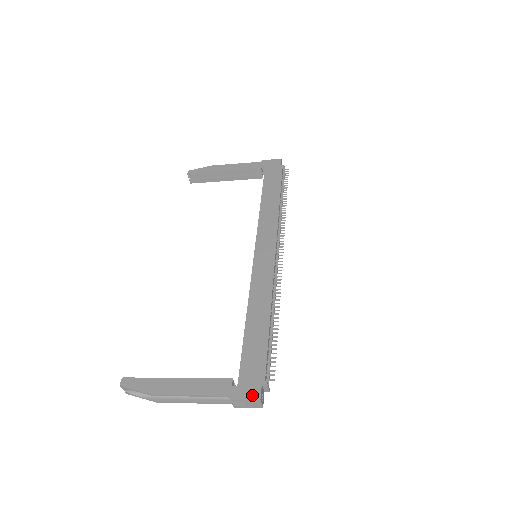
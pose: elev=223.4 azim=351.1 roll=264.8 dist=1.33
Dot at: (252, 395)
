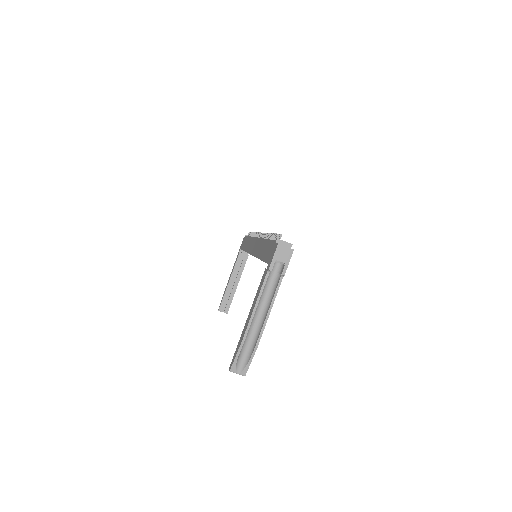
Dot at: (274, 251)
